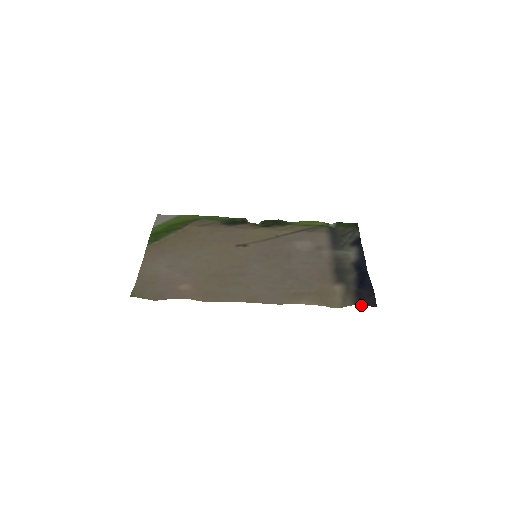
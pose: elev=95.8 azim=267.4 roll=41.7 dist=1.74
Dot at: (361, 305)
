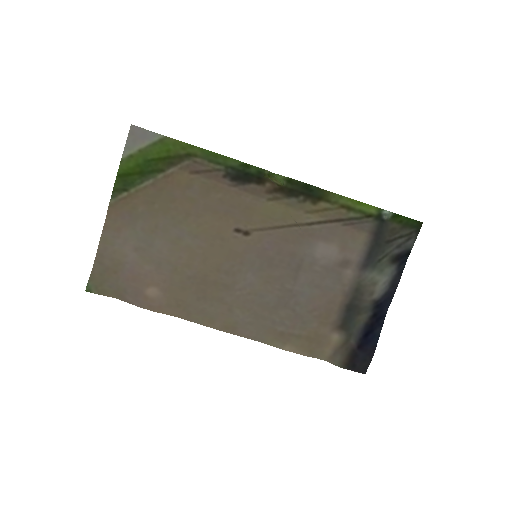
Dot at: (349, 369)
